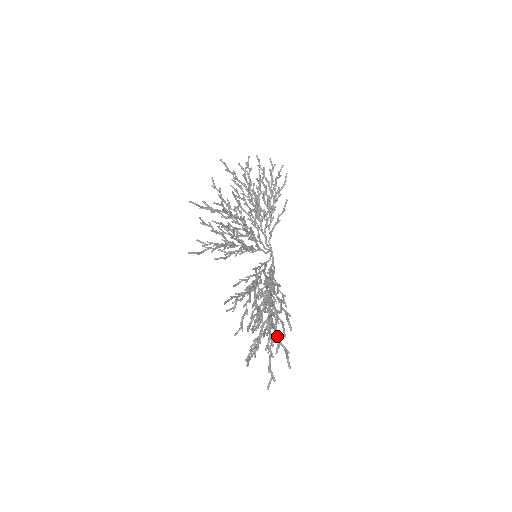
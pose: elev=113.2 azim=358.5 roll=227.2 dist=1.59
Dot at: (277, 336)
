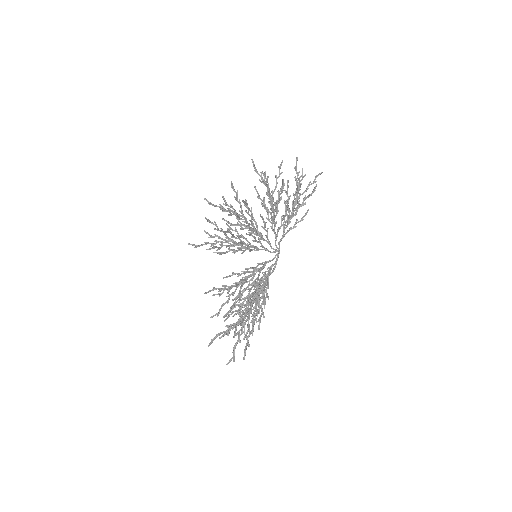
Dot at: occluded
